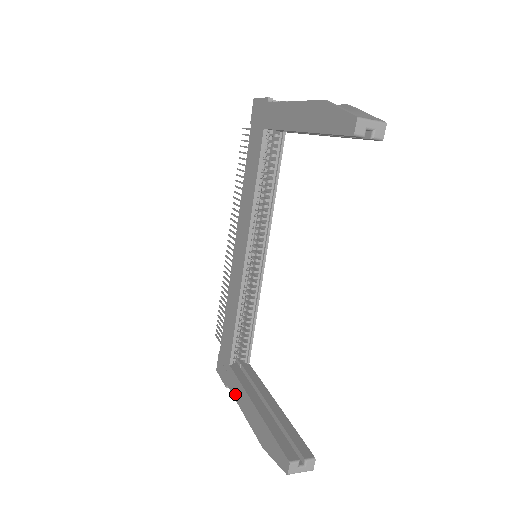
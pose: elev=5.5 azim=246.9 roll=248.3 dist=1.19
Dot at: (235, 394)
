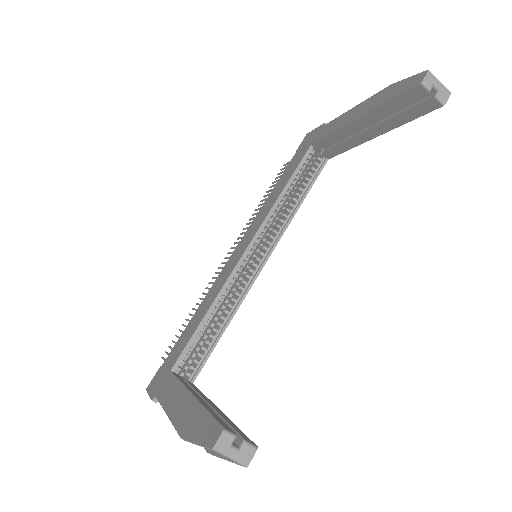
Dot at: (164, 398)
